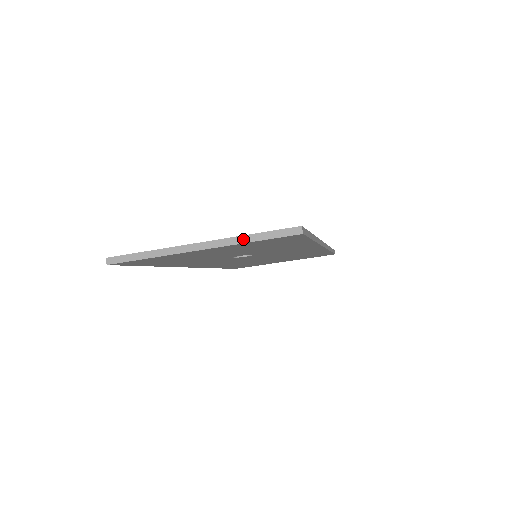
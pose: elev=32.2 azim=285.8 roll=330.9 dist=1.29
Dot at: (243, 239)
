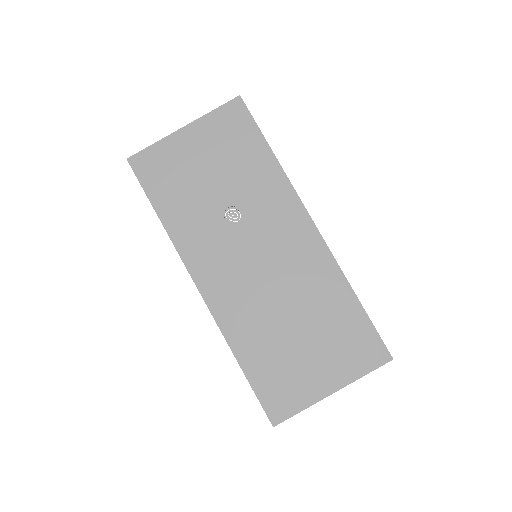
Dot at: (209, 114)
